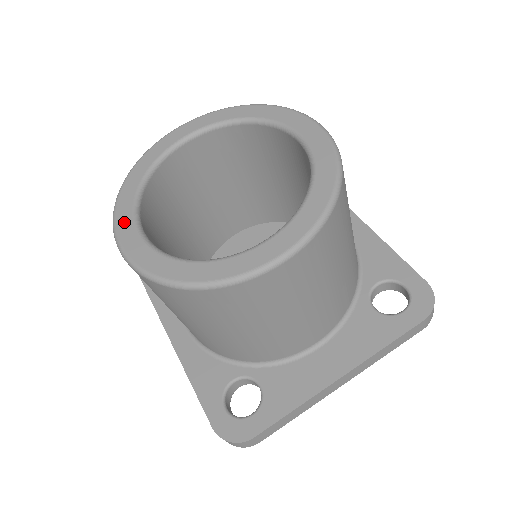
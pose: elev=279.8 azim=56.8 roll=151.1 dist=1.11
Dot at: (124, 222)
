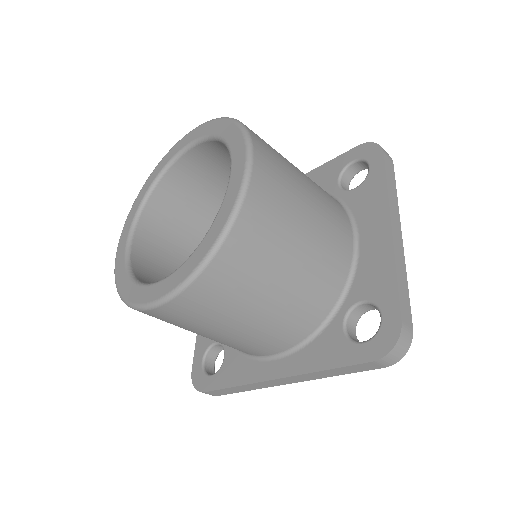
Dot at: (143, 295)
